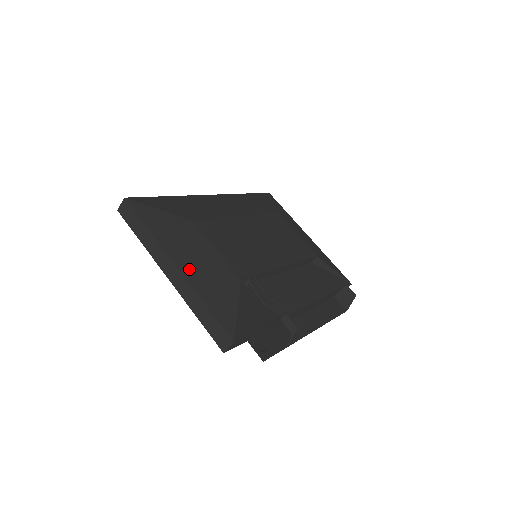
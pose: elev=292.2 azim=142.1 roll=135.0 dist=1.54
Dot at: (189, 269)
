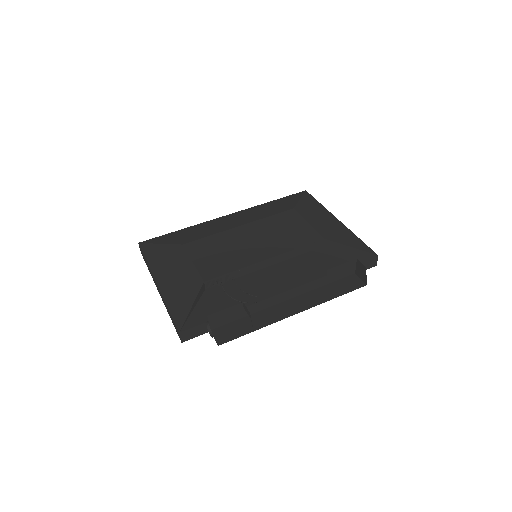
Dot at: (165, 283)
